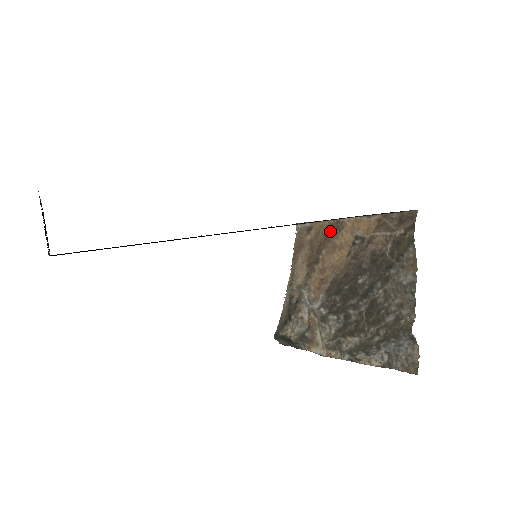
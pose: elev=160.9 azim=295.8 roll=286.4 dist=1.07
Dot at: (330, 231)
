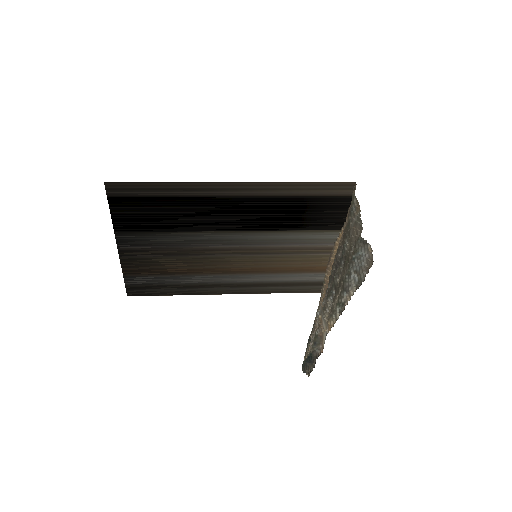
Dot at: (329, 259)
